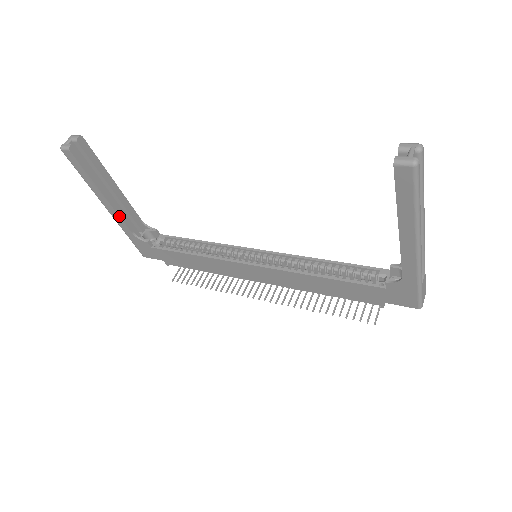
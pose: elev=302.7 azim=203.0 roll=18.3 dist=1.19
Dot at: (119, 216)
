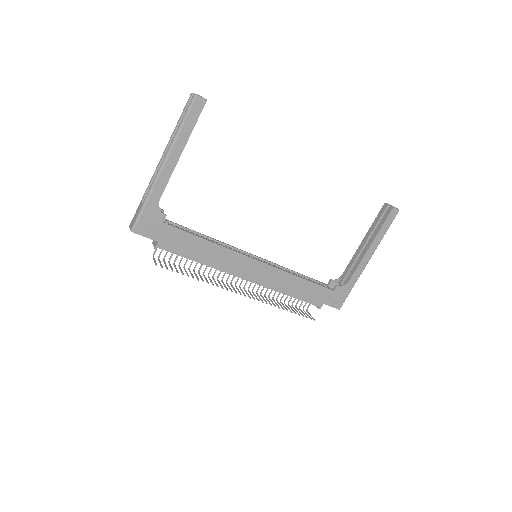
Dot at: occluded
